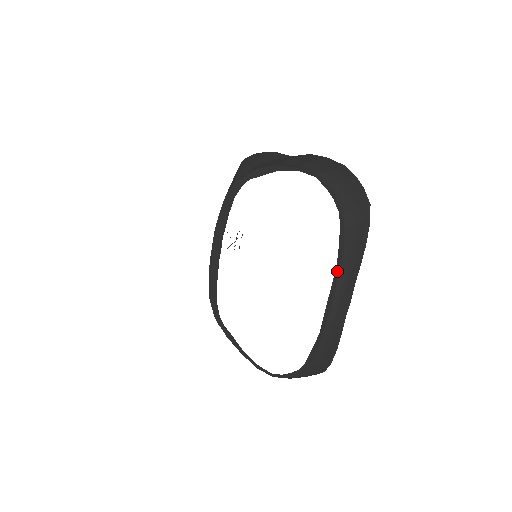
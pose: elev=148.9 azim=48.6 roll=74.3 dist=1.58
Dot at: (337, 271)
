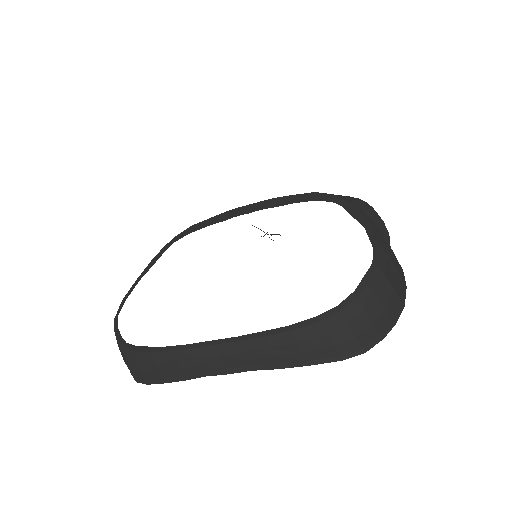
Dot at: (258, 334)
